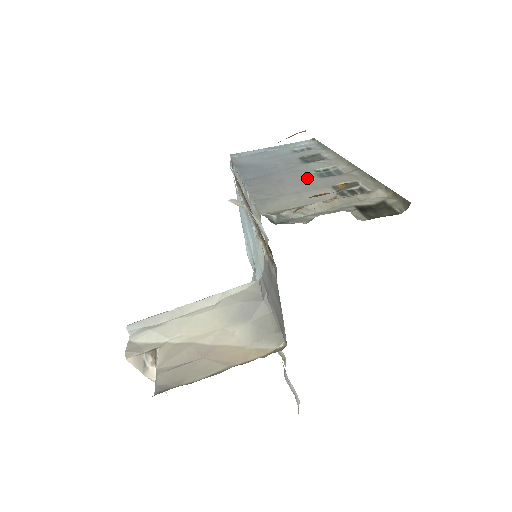
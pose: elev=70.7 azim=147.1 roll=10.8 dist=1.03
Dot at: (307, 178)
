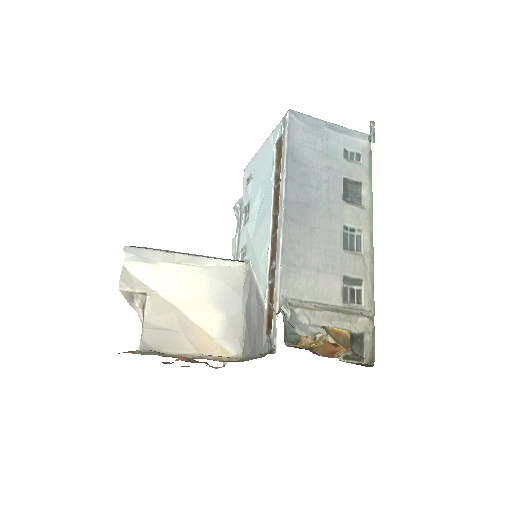
Dot at: (333, 242)
